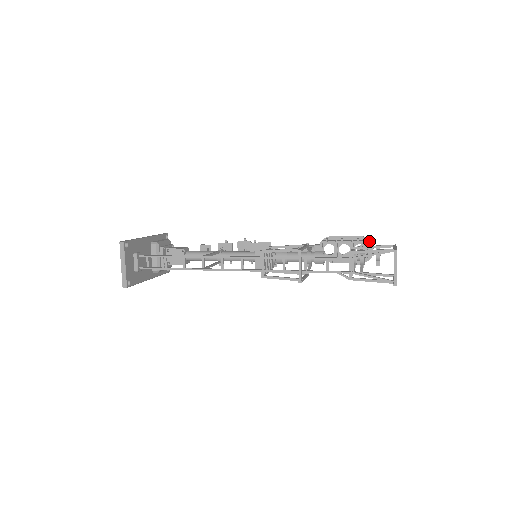
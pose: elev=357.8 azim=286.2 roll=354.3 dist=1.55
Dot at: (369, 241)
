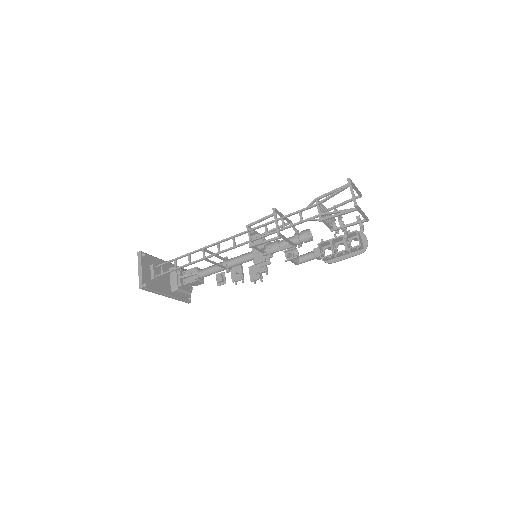
Dot at: (361, 233)
